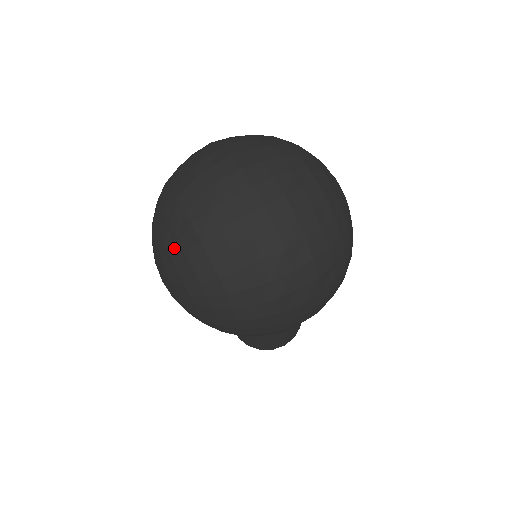
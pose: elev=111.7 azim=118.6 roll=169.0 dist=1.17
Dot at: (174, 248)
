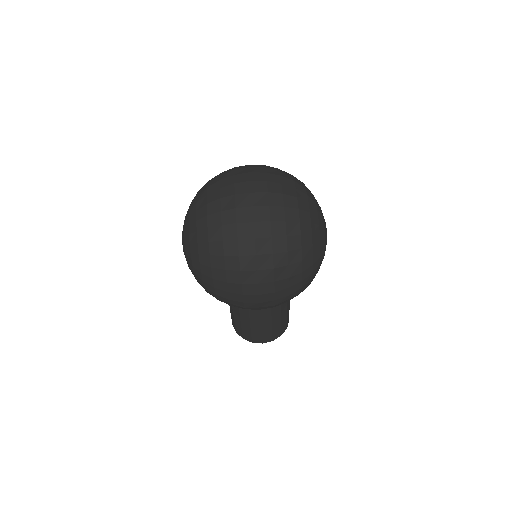
Dot at: (192, 217)
